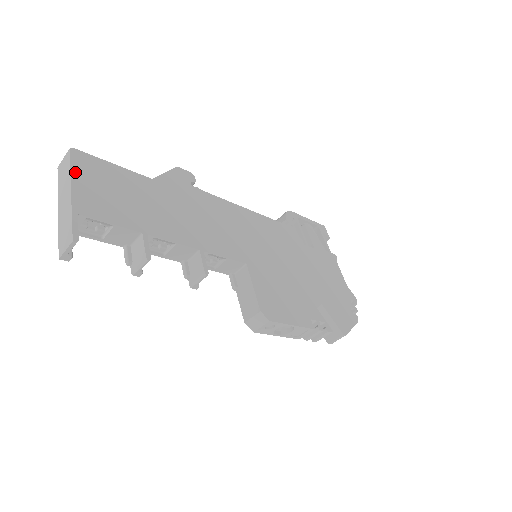
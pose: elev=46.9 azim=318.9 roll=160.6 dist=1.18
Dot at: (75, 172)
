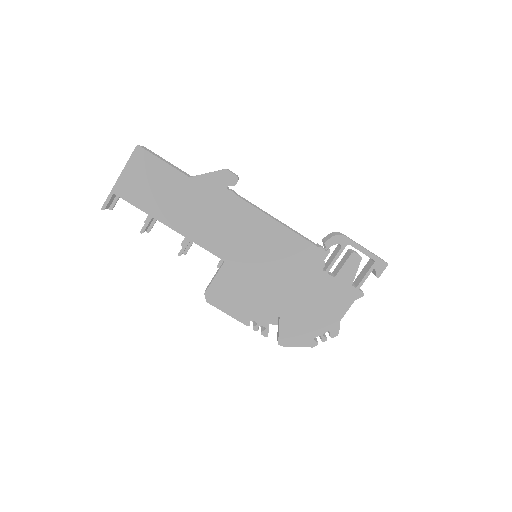
Dot at: (129, 165)
